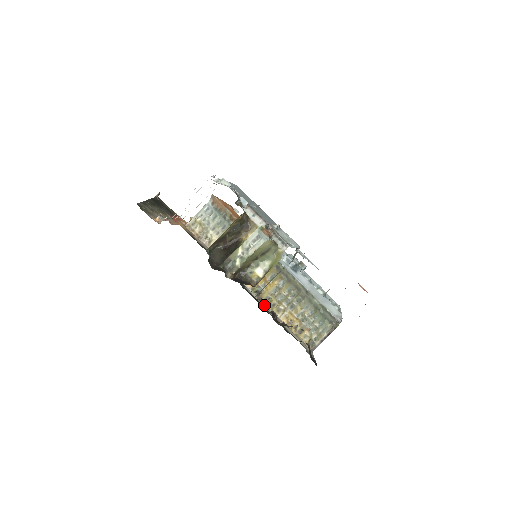
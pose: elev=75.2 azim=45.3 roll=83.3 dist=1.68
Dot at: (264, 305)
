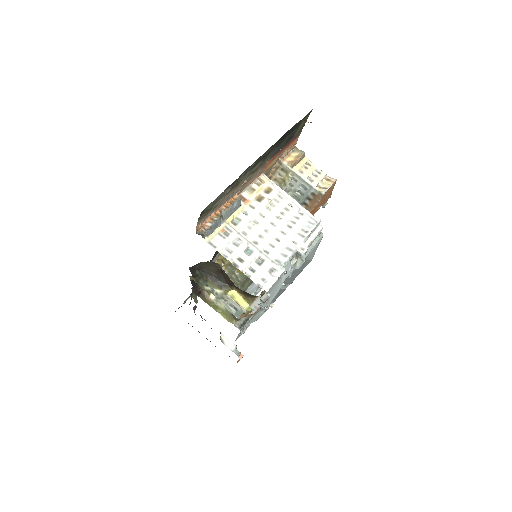
Dot at: (219, 254)
